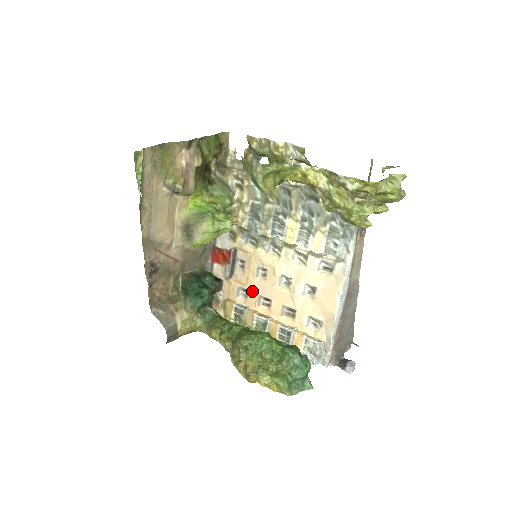
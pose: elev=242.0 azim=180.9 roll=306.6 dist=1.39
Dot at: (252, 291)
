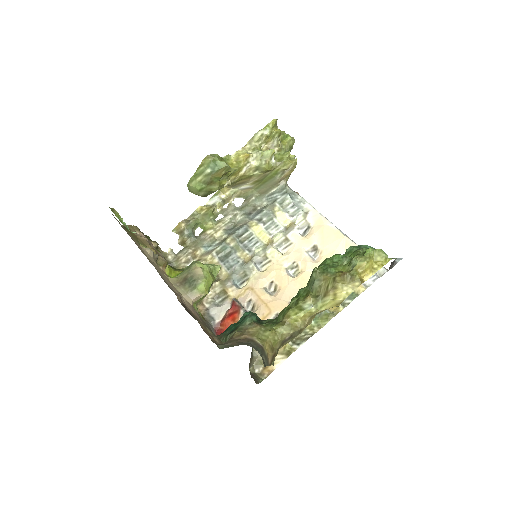
Dot at: (280, 309)
